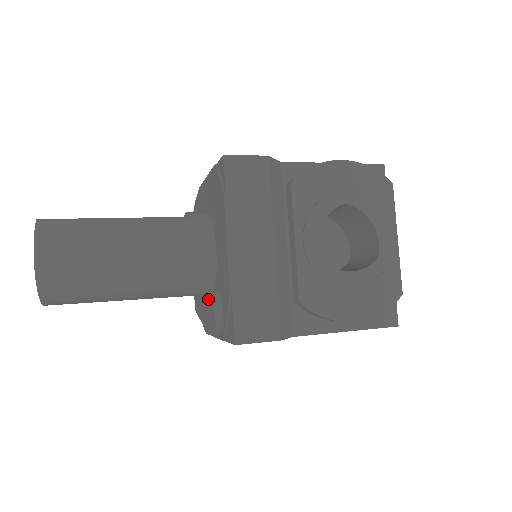
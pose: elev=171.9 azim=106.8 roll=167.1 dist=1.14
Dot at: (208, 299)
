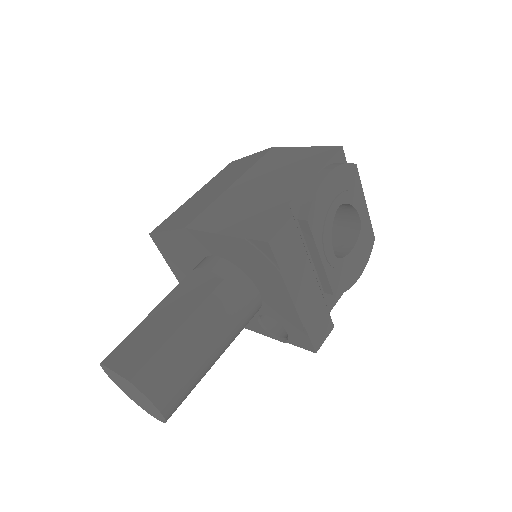
Dot at: occluded
